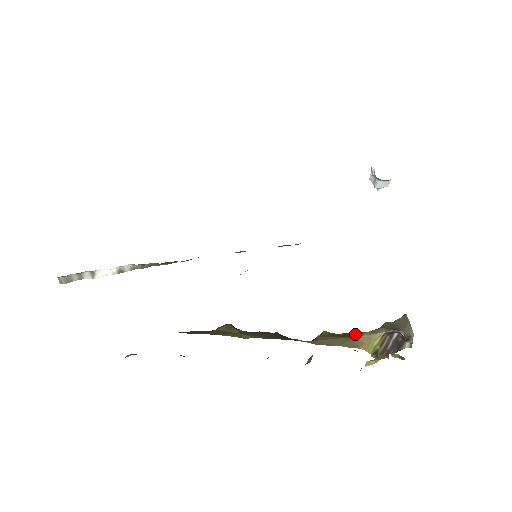
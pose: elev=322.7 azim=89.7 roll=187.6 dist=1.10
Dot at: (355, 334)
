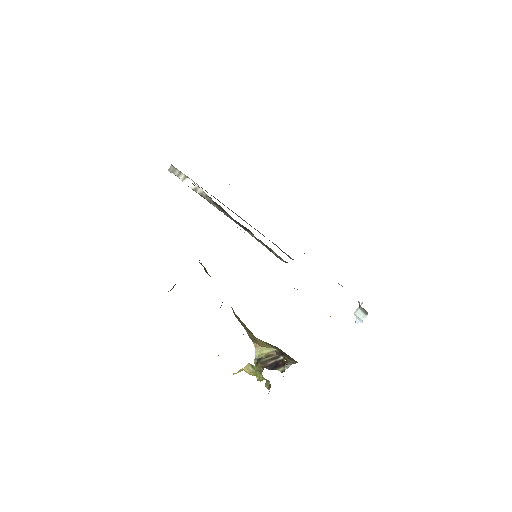
Dot at: (259, 340)
